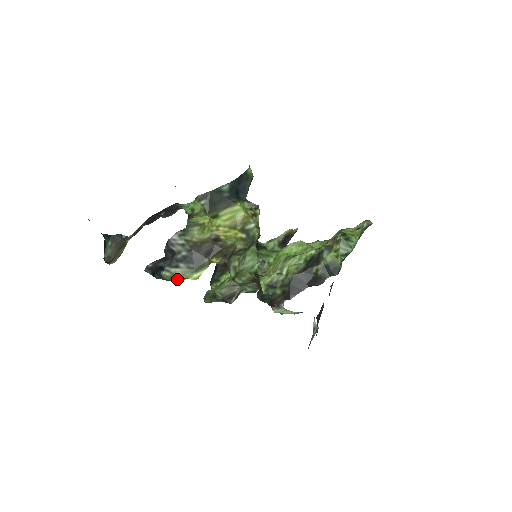
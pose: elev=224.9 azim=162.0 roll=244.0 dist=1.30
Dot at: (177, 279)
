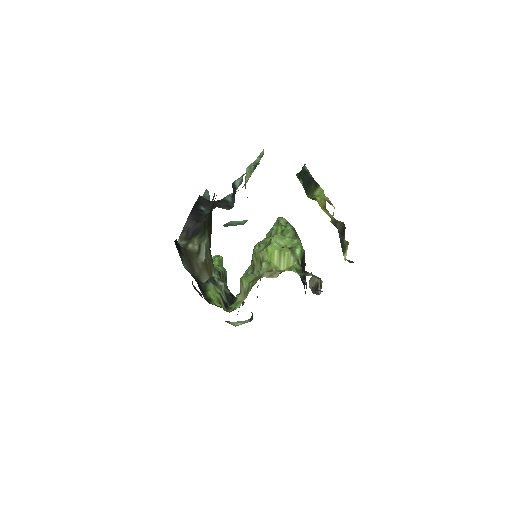
Dot at: occluded
